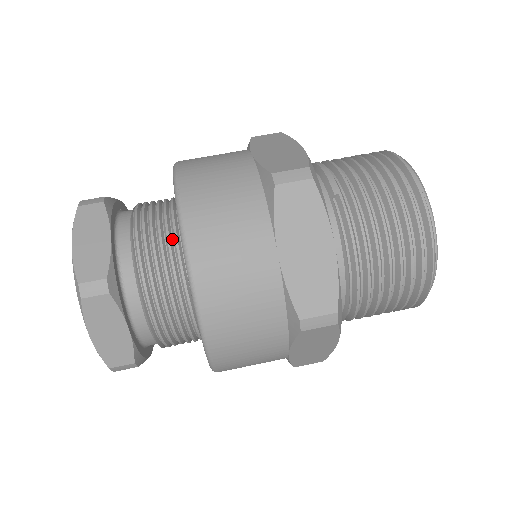
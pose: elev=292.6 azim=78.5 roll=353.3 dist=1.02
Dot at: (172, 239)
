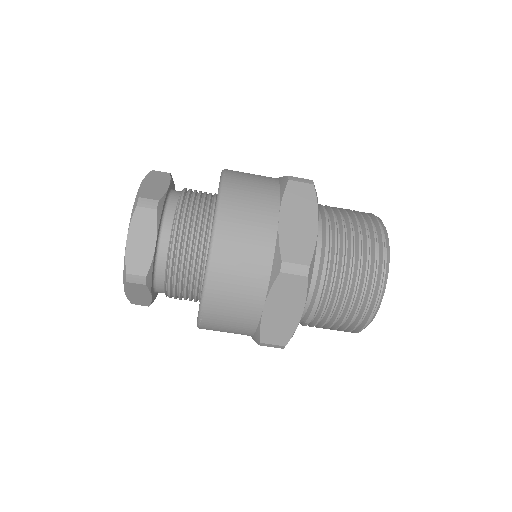
Dot at: (193, 297)
